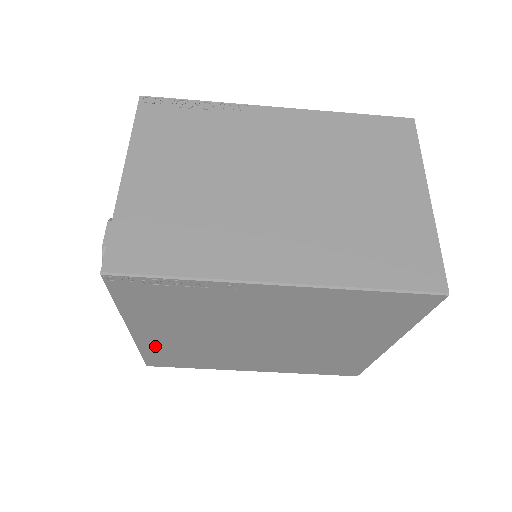
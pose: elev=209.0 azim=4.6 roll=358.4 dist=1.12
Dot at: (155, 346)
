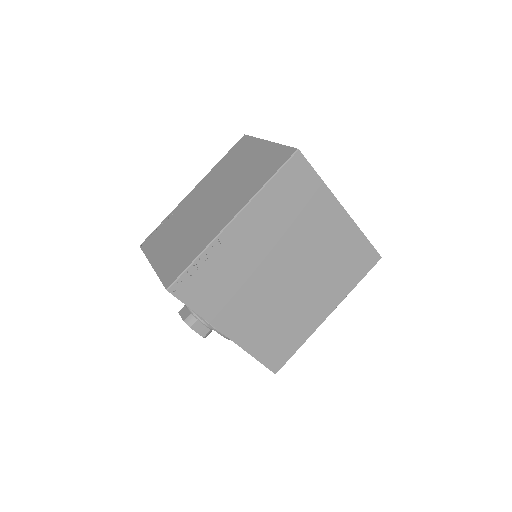
Dot at: (253, 341)
